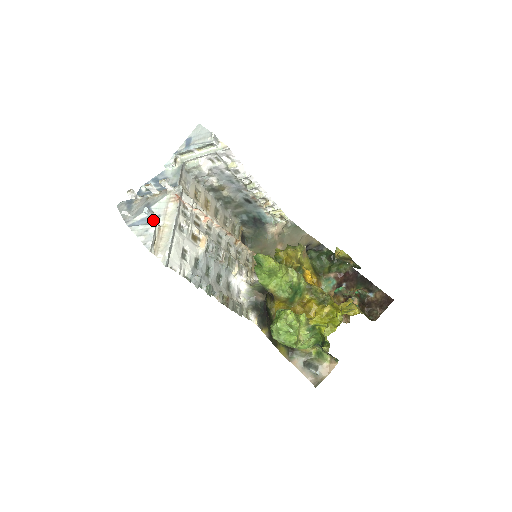
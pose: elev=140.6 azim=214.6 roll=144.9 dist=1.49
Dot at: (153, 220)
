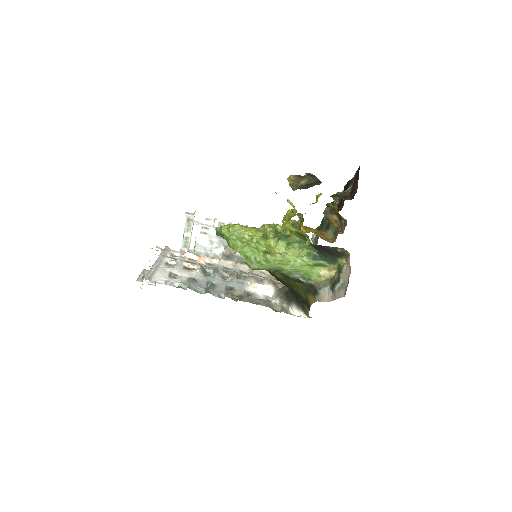
Dot at: occluded
